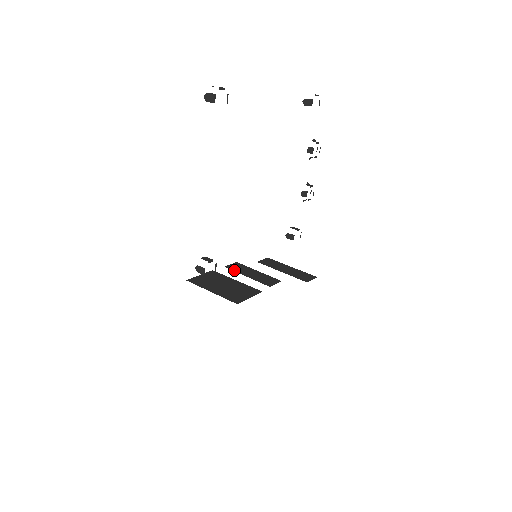
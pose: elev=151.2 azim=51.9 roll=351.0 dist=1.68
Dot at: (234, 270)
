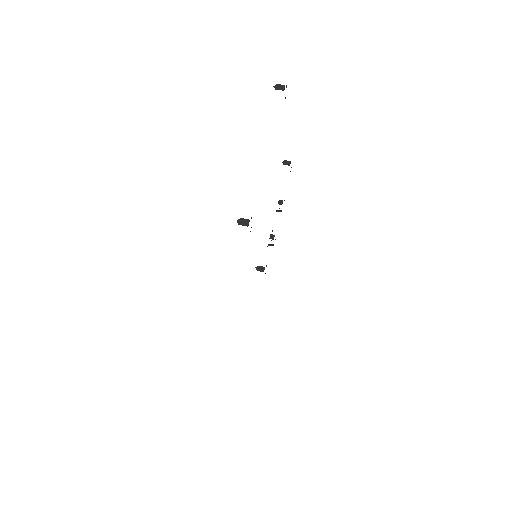
Dot at: occluded
